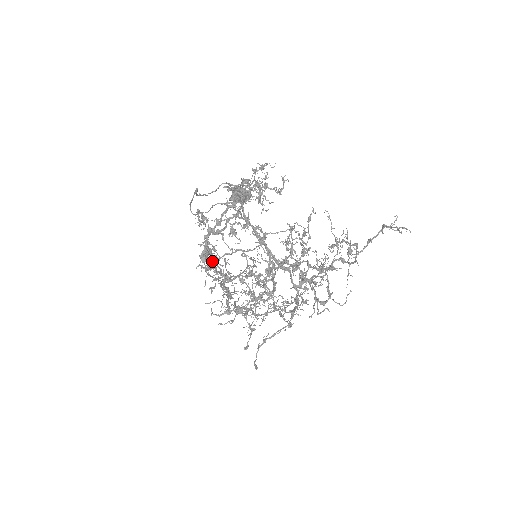
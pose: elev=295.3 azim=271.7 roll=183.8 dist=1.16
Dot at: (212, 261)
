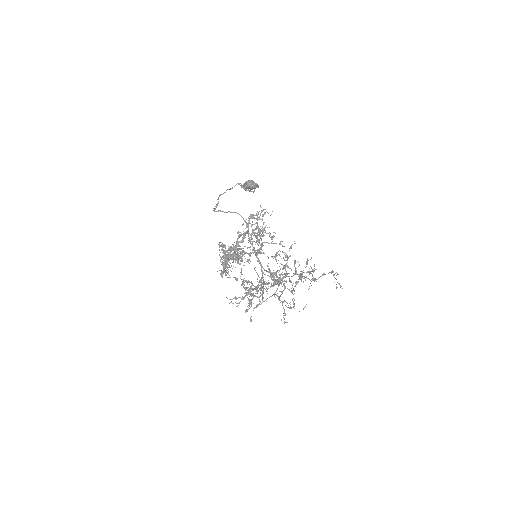
Dot at: (227, 267)
